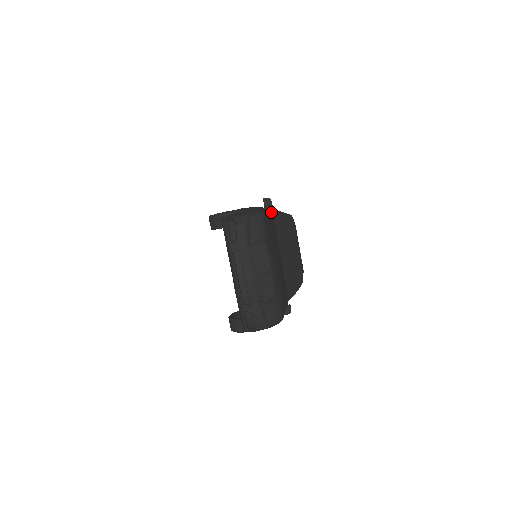
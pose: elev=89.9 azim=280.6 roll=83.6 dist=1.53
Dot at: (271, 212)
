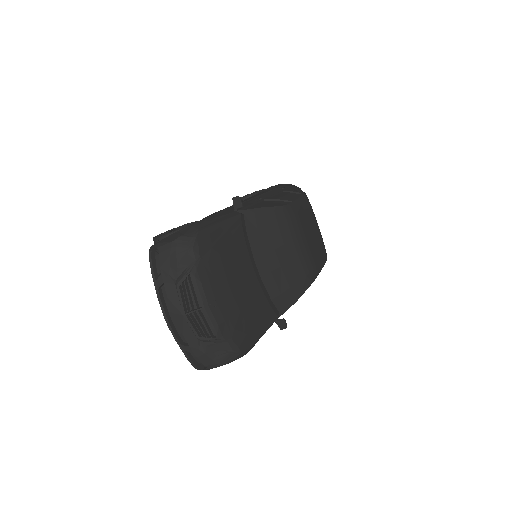
Dot at: (237, 216)
